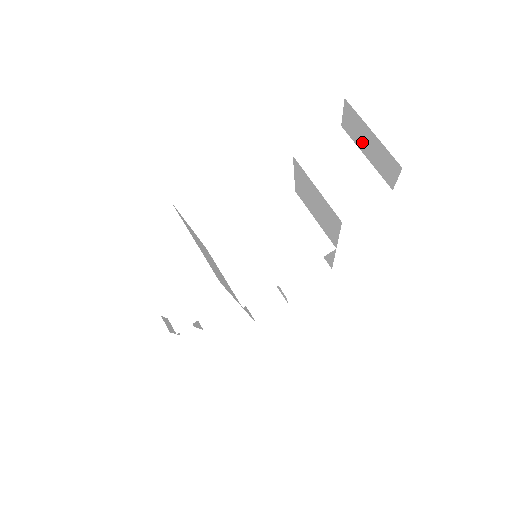
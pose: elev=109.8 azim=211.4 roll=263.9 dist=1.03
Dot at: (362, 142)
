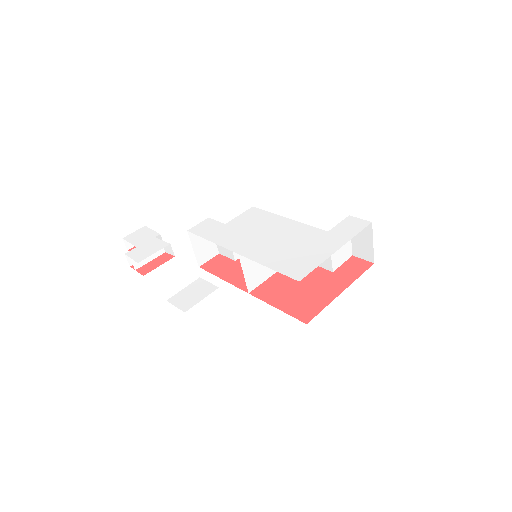
Dot at: (358, 234)
